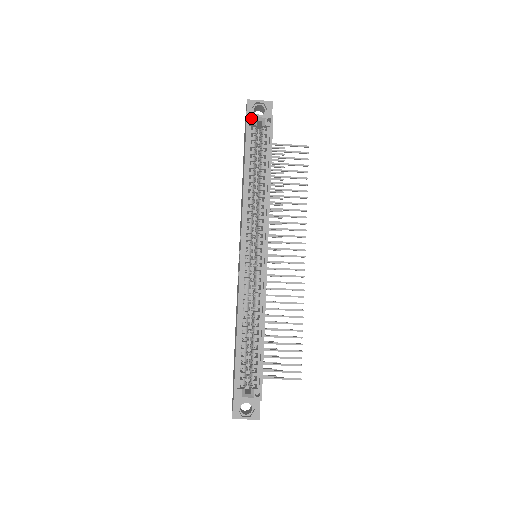
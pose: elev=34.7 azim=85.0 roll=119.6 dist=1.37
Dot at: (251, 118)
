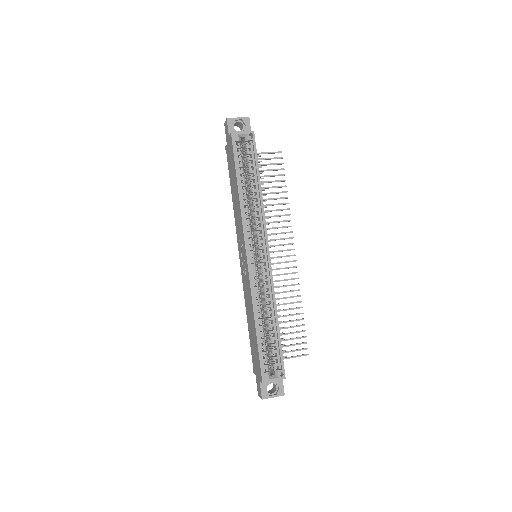
Dot at: (235, 135)
